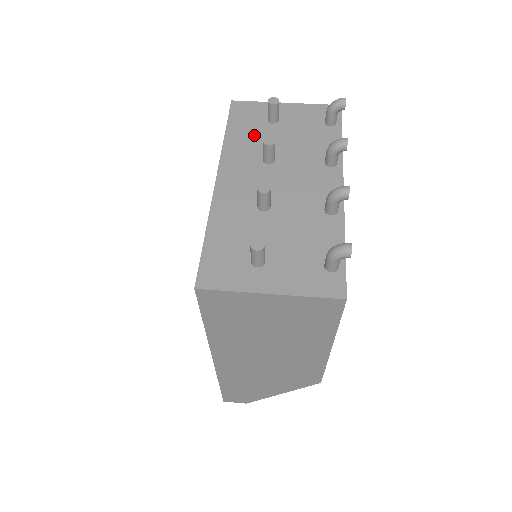
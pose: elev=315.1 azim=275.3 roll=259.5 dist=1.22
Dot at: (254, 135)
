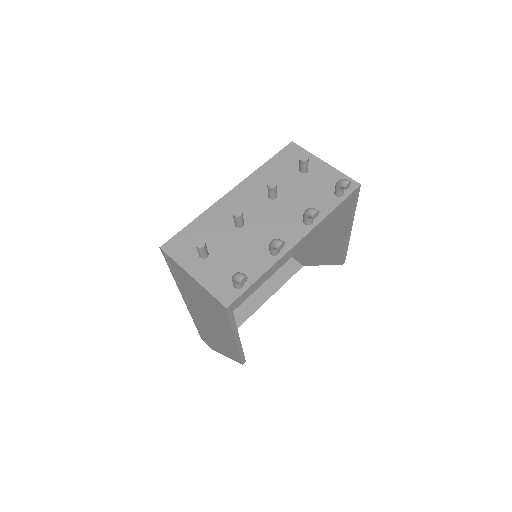
Dot at: (281, 174)
